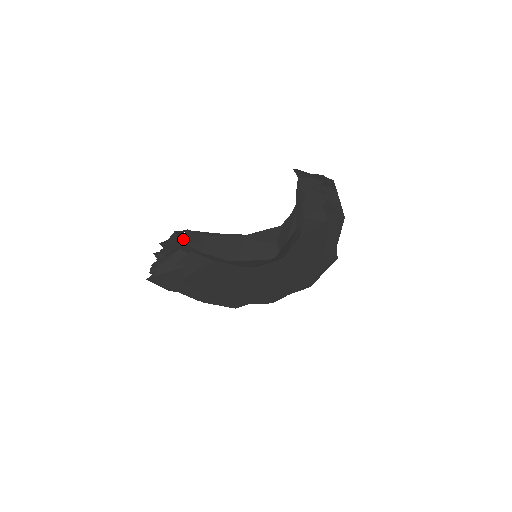
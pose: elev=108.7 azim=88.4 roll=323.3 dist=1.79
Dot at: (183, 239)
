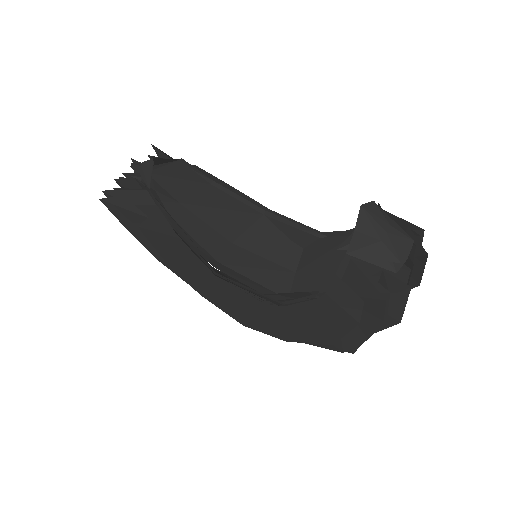
Dot at: (172, 167)
